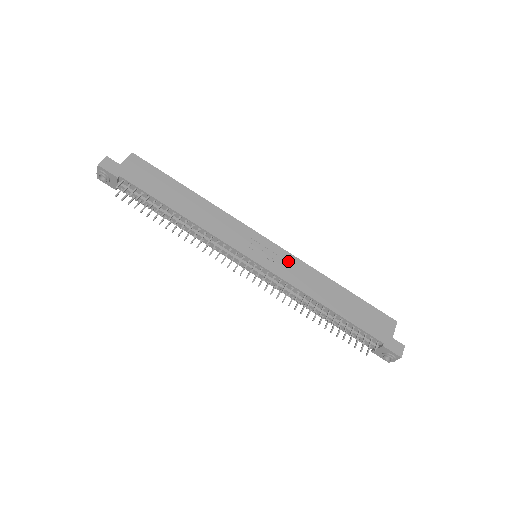
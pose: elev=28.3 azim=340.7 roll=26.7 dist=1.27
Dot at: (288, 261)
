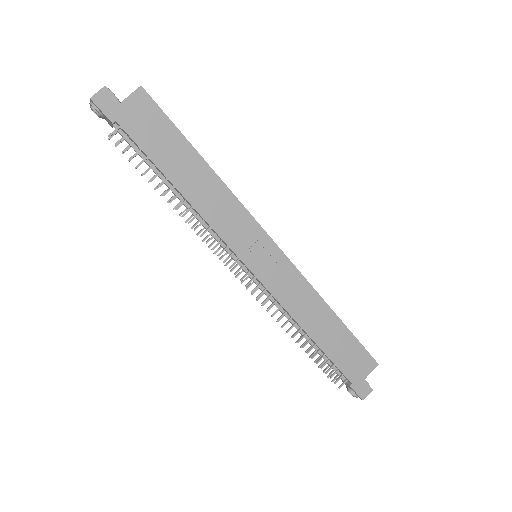
Dot at: (289, 275)
